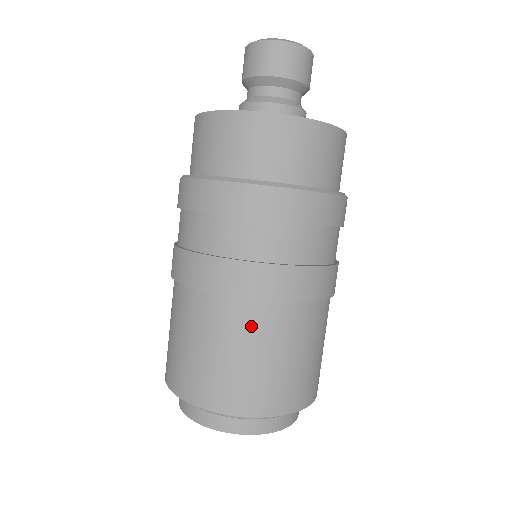
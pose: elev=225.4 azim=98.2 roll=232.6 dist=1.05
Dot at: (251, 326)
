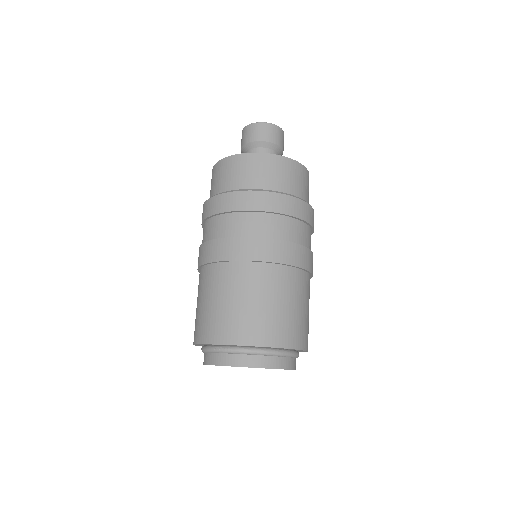
Dot at: (252, 280)
